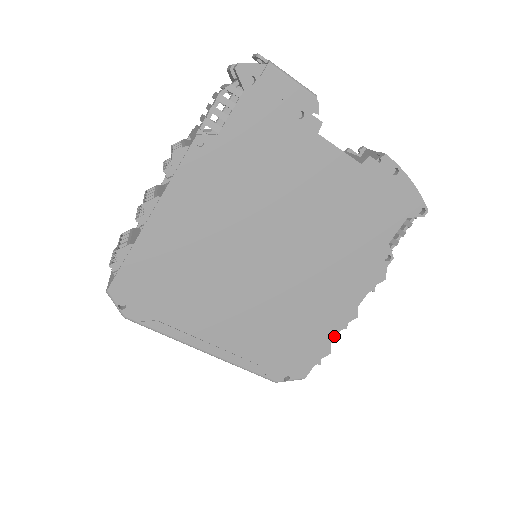
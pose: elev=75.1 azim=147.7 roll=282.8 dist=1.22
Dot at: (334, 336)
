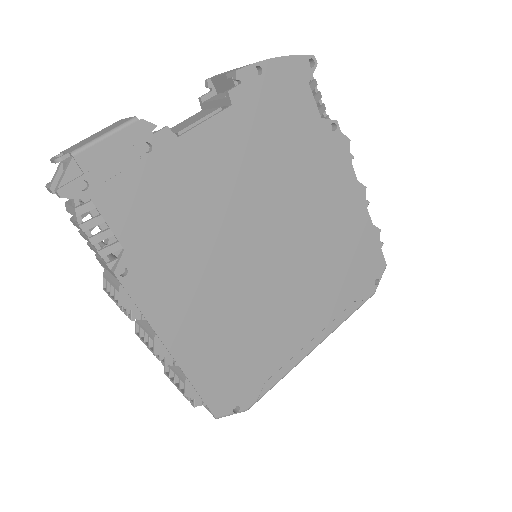
Dot at: (369, 219)
